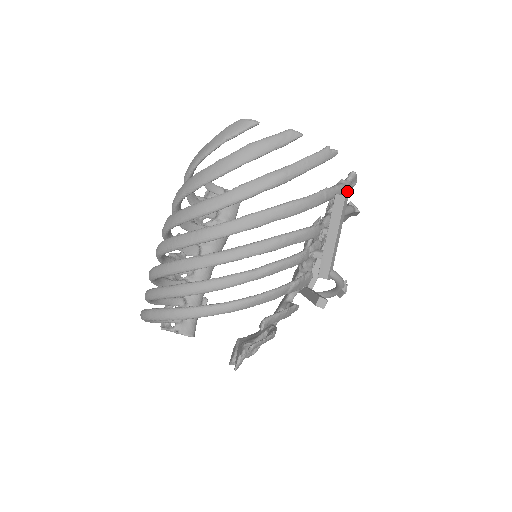
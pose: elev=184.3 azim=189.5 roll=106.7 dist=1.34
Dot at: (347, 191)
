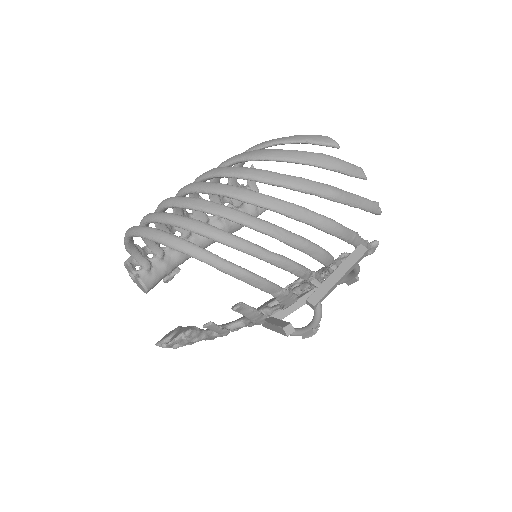
Dot at: occluded
